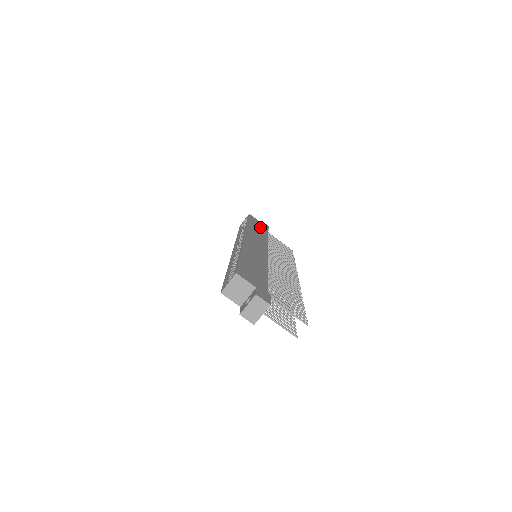
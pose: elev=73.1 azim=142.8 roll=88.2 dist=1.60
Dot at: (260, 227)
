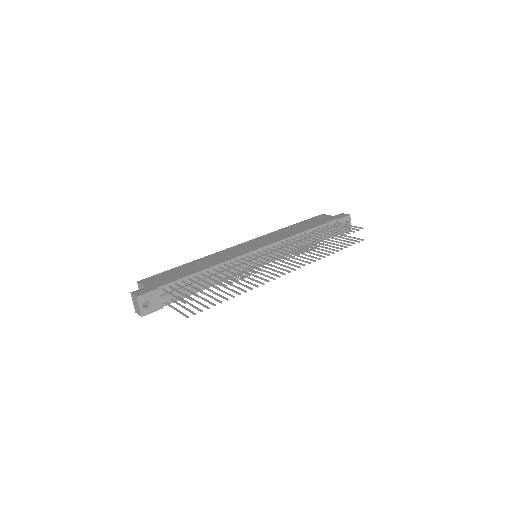
Dot at: (315, 223)
